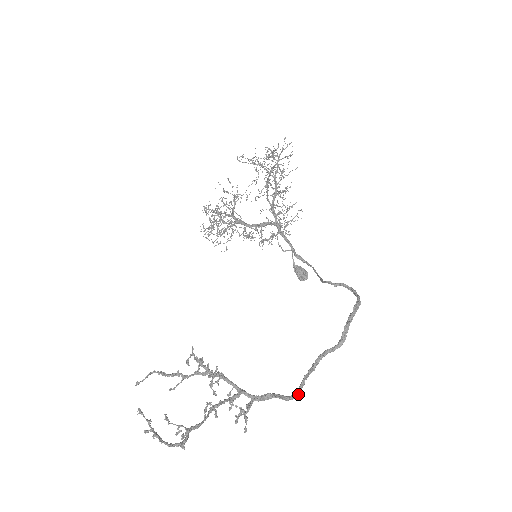
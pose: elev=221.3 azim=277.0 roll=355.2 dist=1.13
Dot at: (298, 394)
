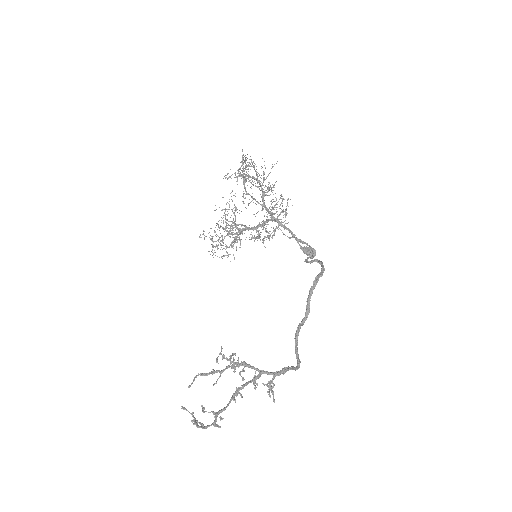
Dot at: (299, 363)
